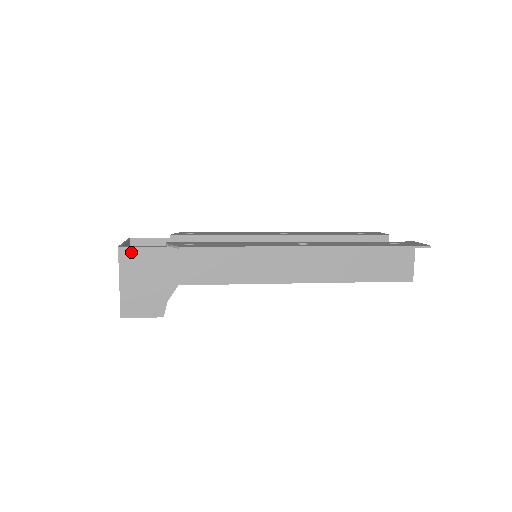
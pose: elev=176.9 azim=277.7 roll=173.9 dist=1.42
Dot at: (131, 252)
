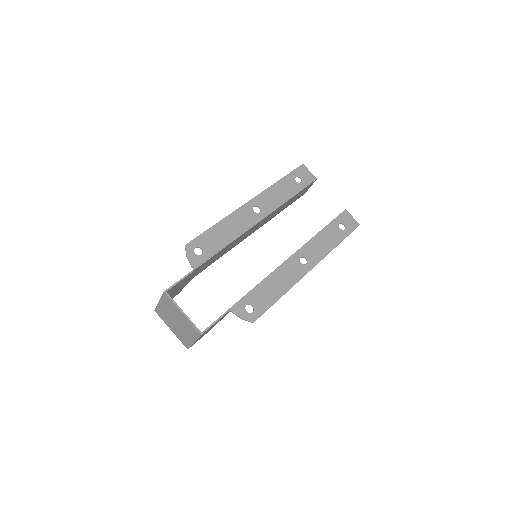
Dot at: occluded
